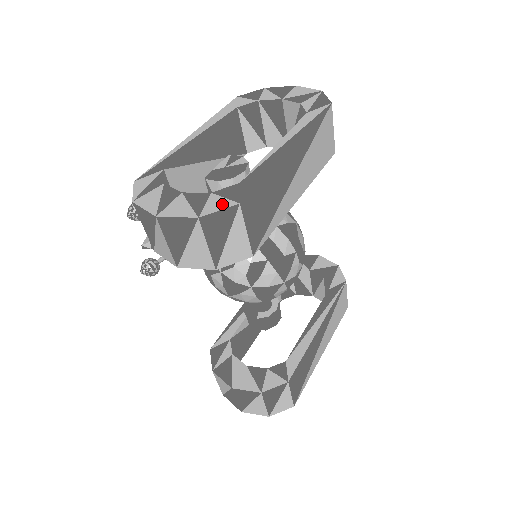
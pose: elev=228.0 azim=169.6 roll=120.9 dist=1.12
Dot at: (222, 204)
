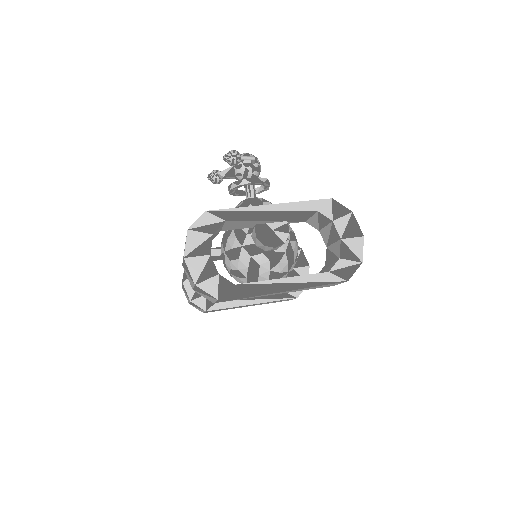
Dot at: (212, 290)
